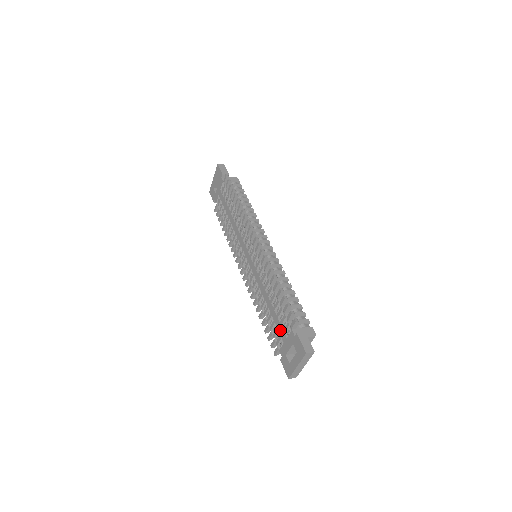
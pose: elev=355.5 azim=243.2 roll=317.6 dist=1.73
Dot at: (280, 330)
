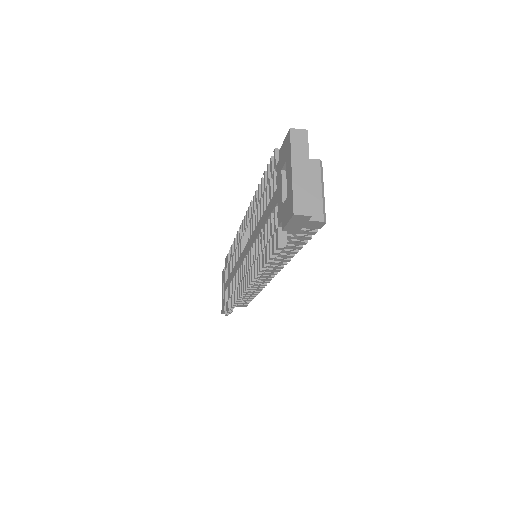
Dot at: (271, 205)
